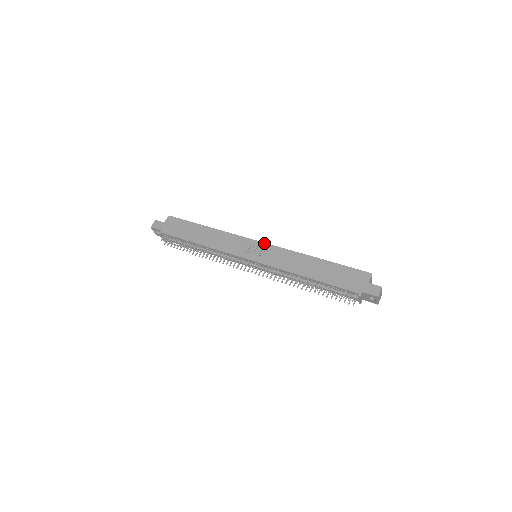
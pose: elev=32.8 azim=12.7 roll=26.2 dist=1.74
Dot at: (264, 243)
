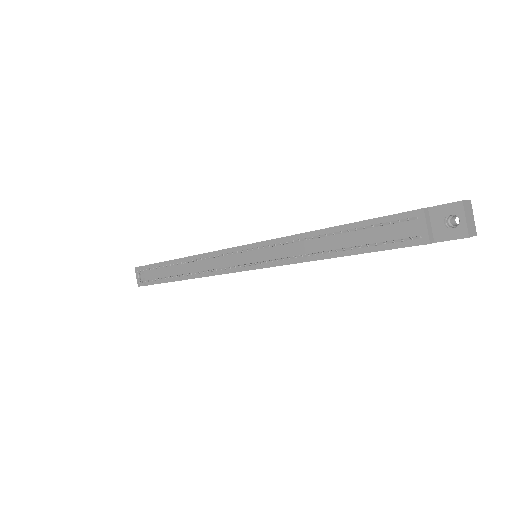
Dot at: occluded
